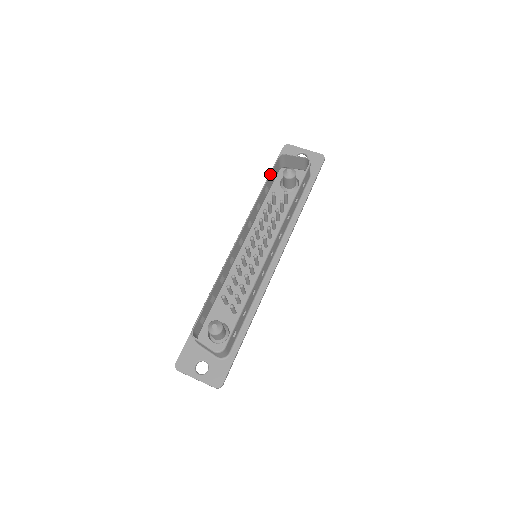
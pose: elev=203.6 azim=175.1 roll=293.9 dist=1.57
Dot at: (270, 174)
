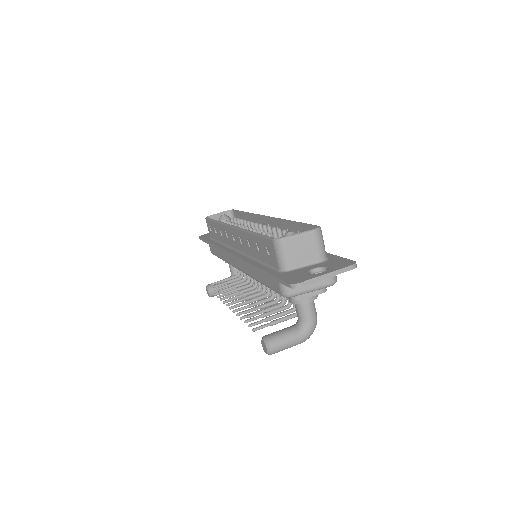
Dot at: (211, 220)
